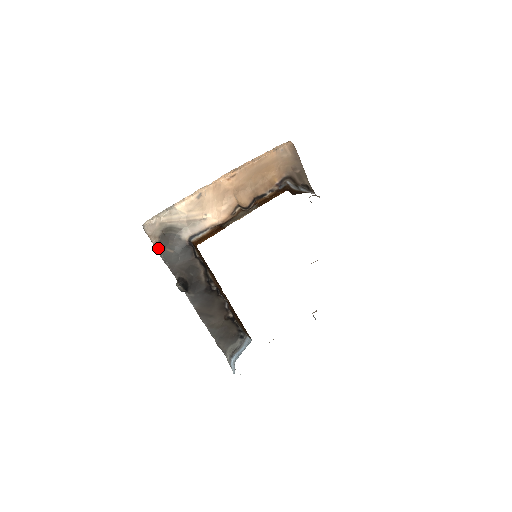
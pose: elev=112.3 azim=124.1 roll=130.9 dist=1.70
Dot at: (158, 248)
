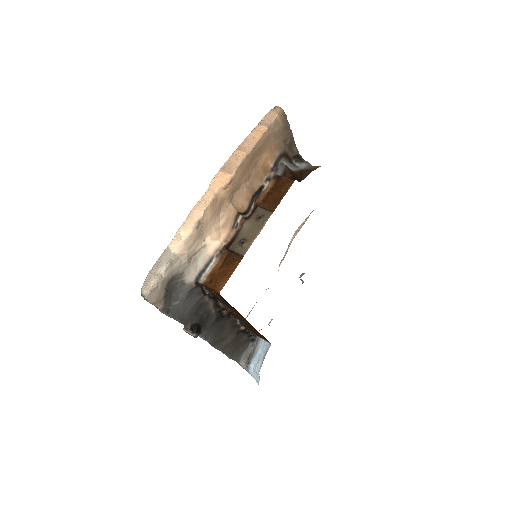
Dot at: (165, 310)
